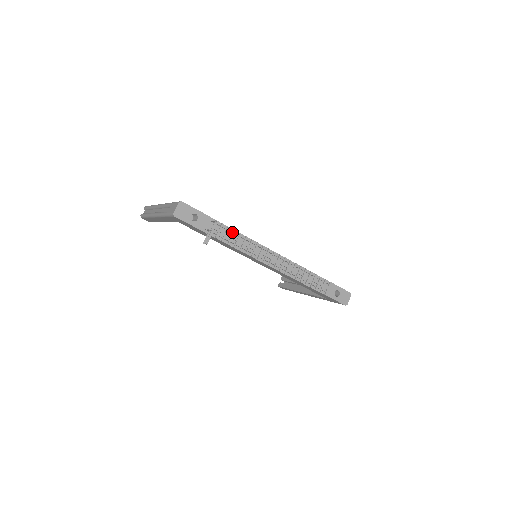
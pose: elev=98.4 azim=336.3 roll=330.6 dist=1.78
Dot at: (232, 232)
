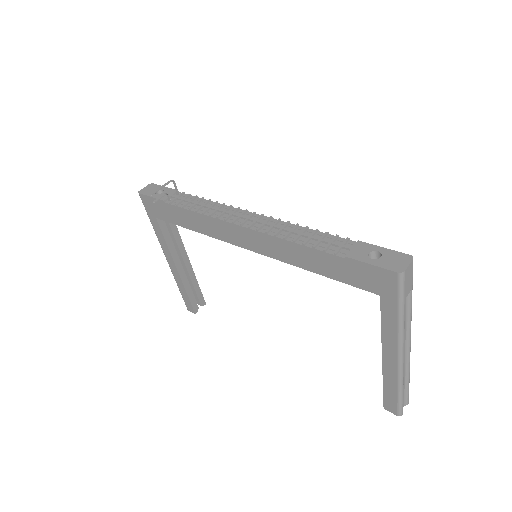
Dot at: (200, 201)
